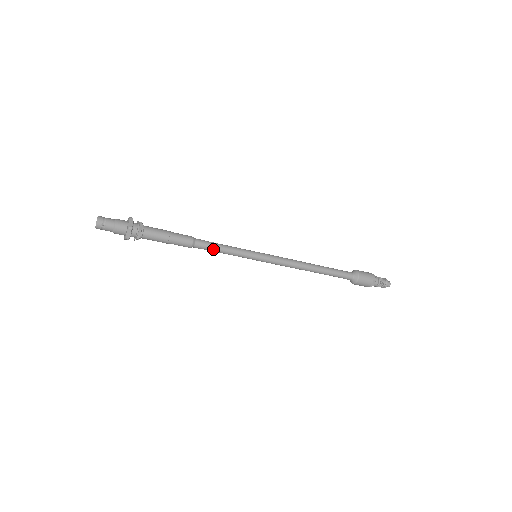
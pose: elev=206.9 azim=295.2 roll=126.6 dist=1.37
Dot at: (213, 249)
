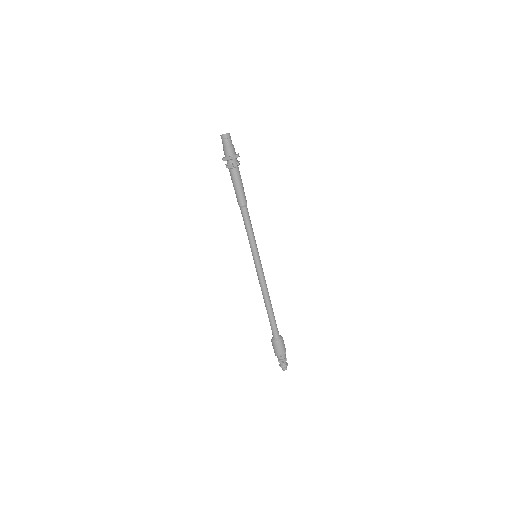
Dot at: (248, 222)
